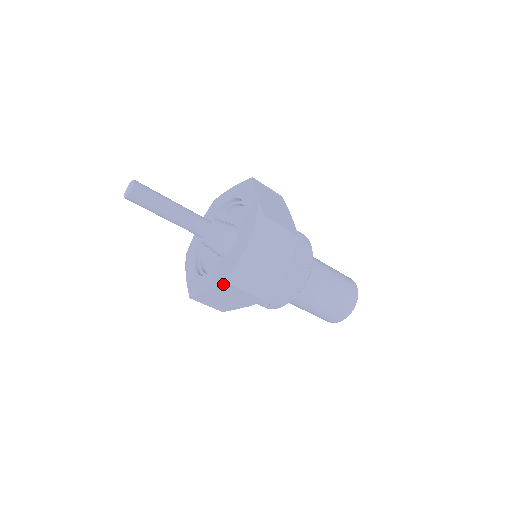
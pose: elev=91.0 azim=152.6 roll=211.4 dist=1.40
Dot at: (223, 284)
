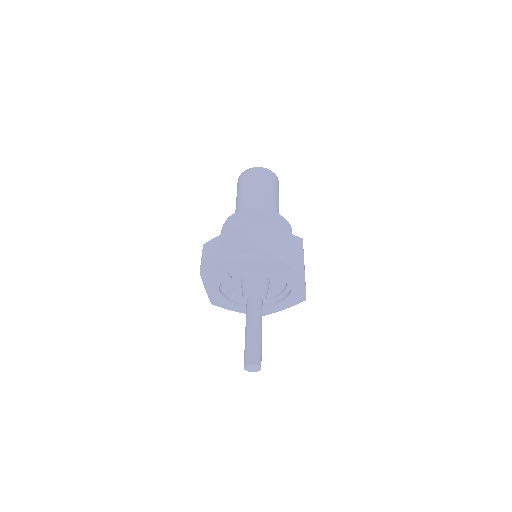
Dot at: occluded
